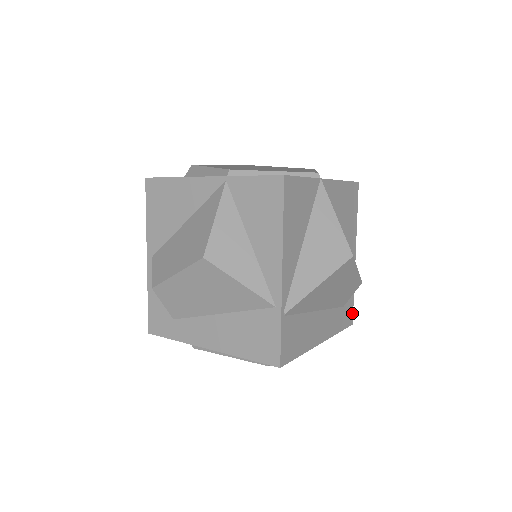
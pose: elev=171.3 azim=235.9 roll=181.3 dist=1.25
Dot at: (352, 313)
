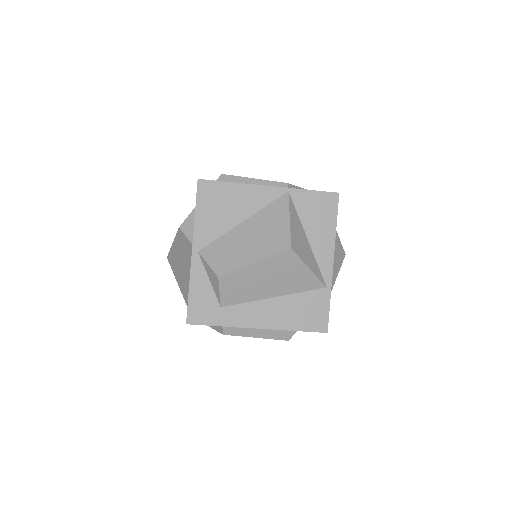
Dot at: occluded
